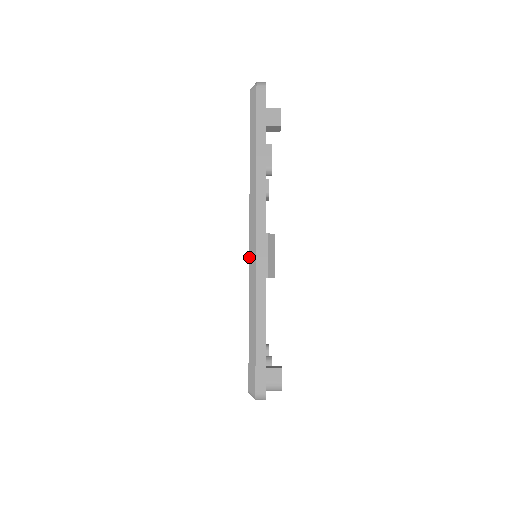
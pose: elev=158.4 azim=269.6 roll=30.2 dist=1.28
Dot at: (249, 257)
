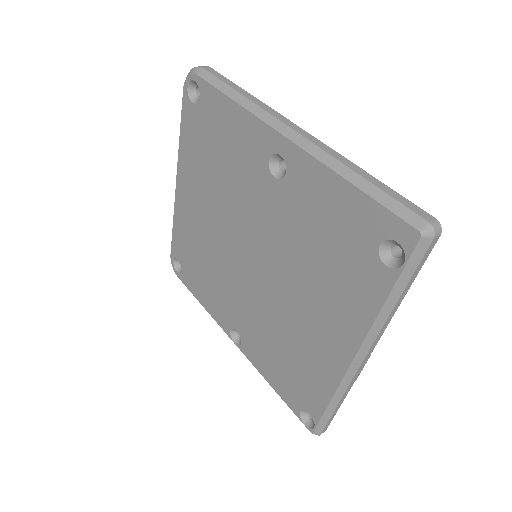
Dot at: (347, 373)
